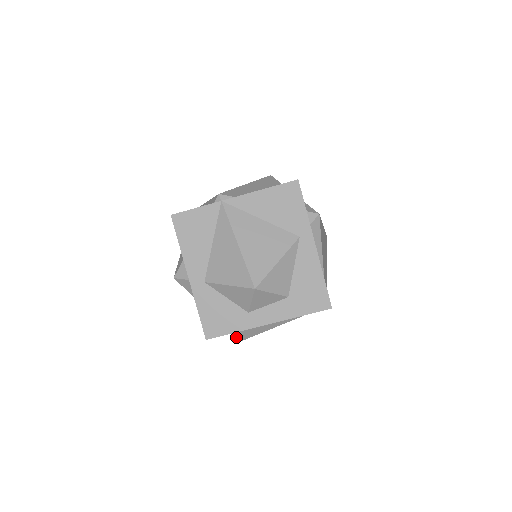
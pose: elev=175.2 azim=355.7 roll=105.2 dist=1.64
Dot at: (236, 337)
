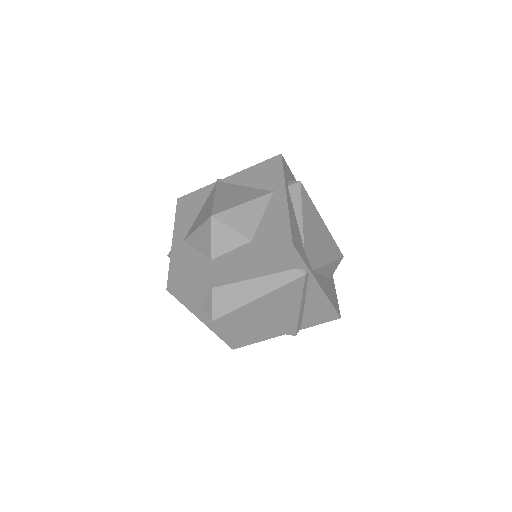
Dot at: (209, 316)
